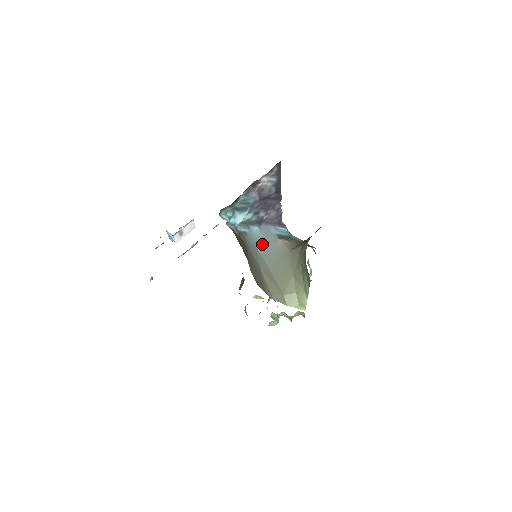
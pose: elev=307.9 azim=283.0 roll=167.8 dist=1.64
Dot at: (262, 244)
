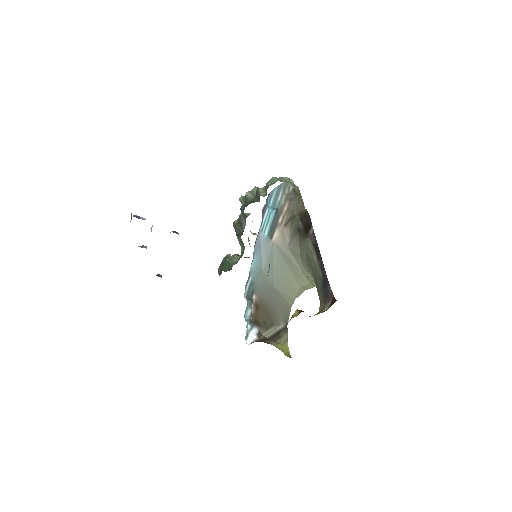
Dot at: (263, 263)
